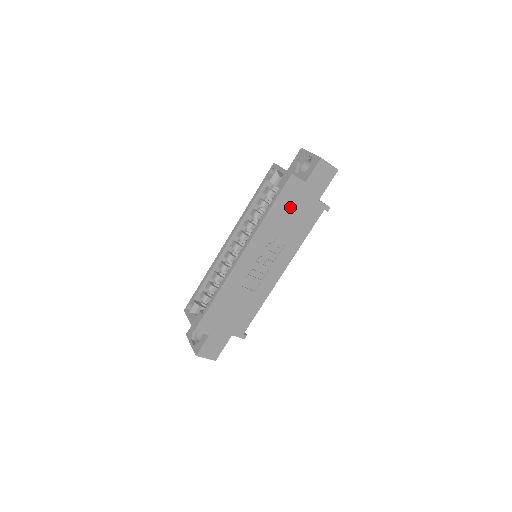
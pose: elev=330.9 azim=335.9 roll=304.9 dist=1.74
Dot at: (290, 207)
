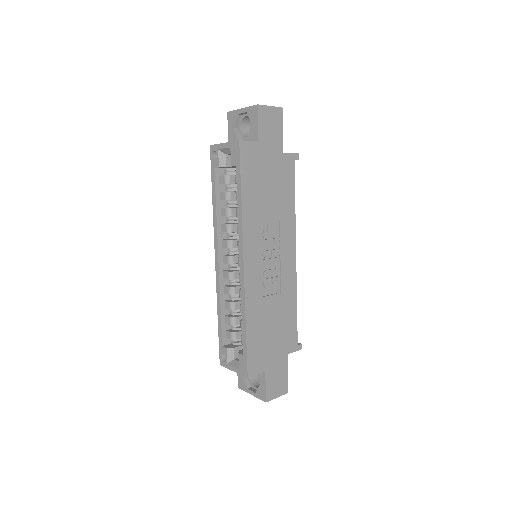
Dot at: (260, 178)
